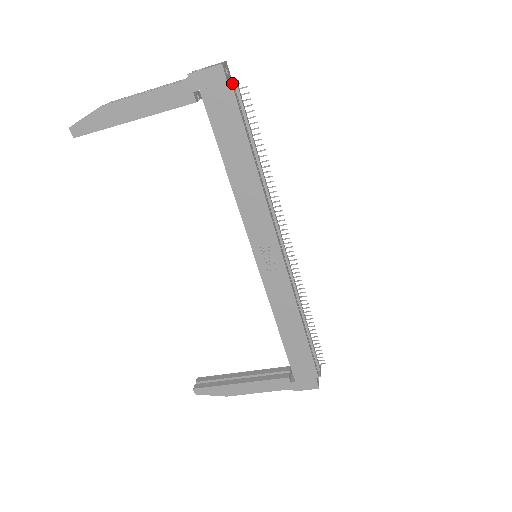
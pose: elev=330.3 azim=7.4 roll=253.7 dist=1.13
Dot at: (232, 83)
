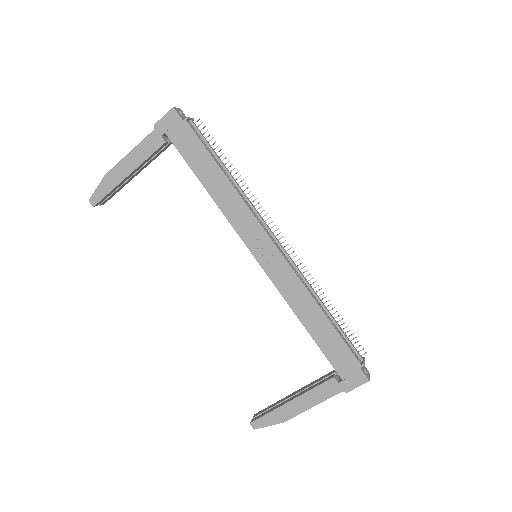
Dot at: (187, 120)
